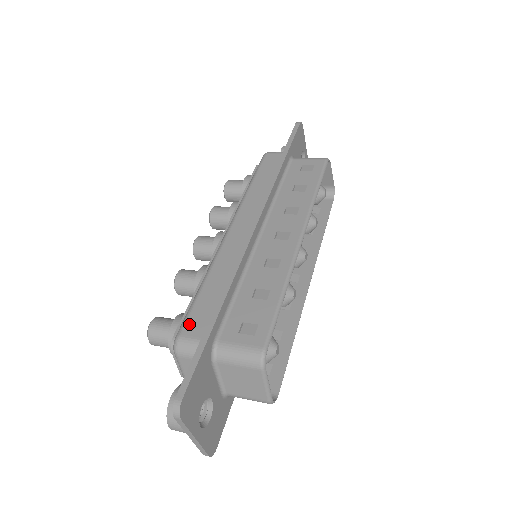
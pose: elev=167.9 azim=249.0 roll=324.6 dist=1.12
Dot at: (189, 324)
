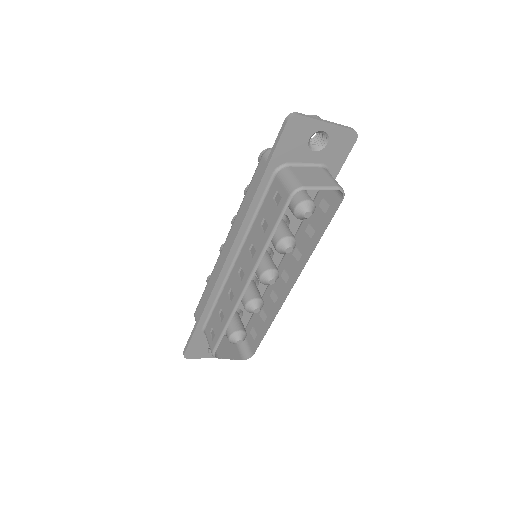
Dot at: (197, 310)
